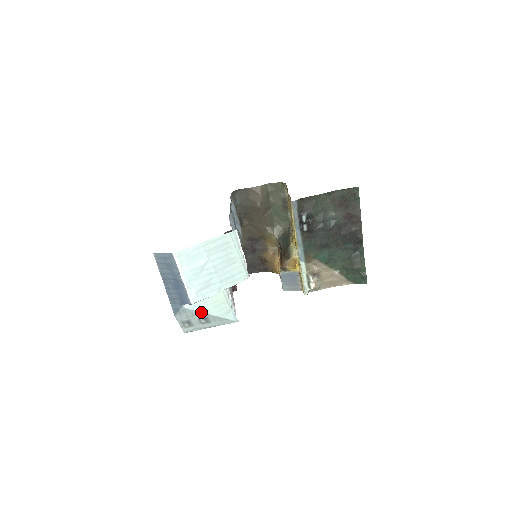
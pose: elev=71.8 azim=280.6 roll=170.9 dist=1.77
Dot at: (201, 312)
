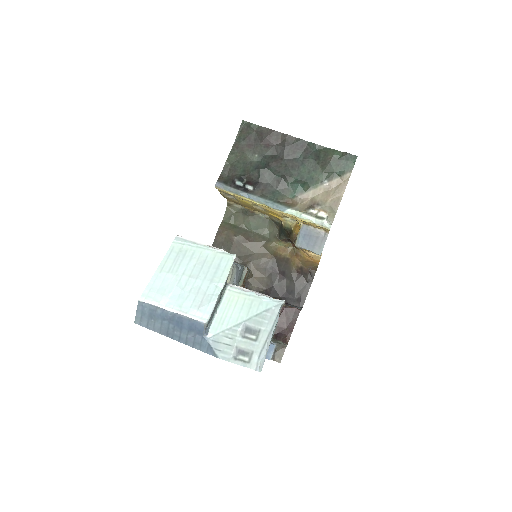
Dot at: (233, 326)
